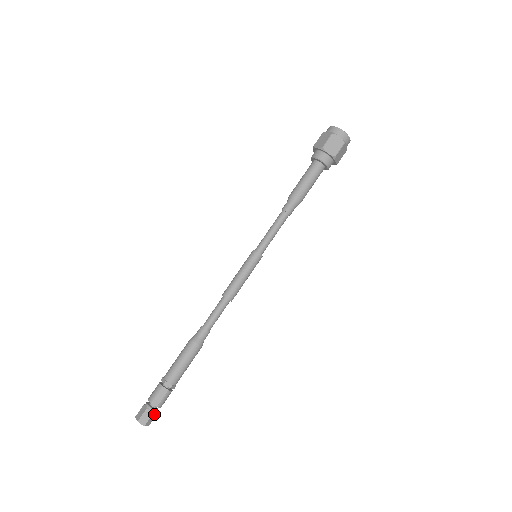
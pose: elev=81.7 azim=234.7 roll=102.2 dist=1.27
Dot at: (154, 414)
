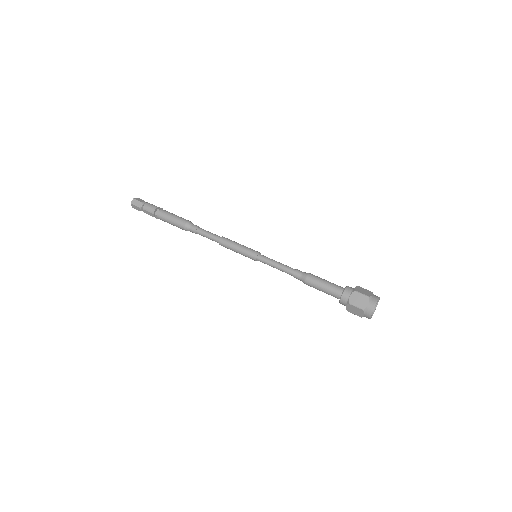
Dot at: (141, 210)
